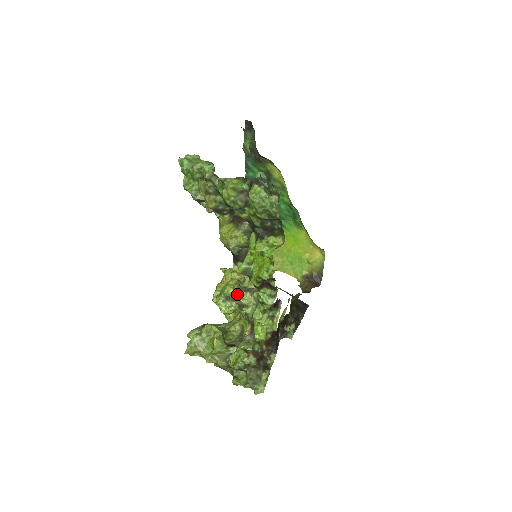
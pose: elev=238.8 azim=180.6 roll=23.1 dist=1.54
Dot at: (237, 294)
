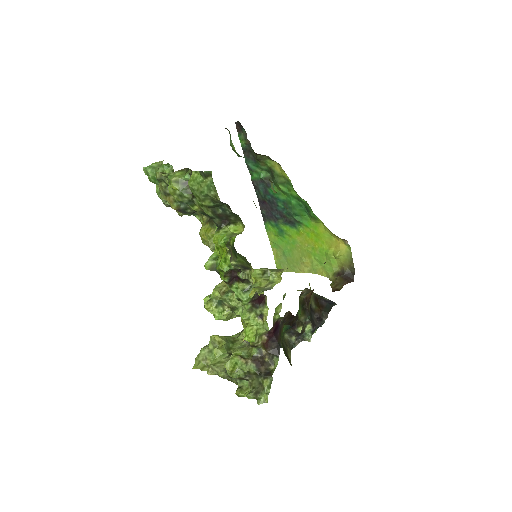
Dot at: (224, 296)
